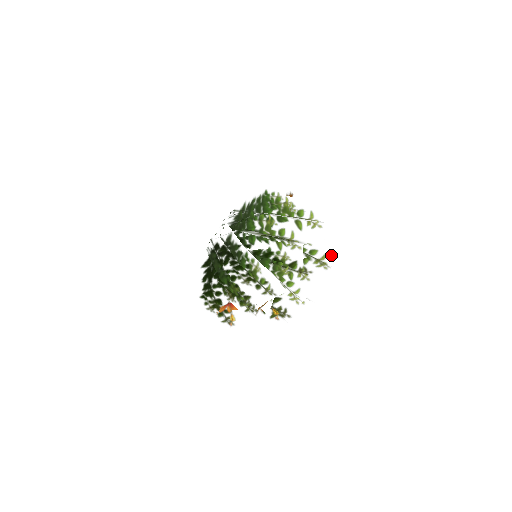
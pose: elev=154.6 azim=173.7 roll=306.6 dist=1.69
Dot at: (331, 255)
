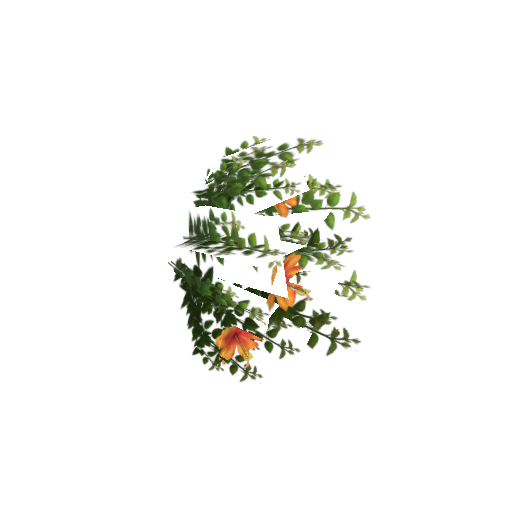
Dot at: (363, 189)
